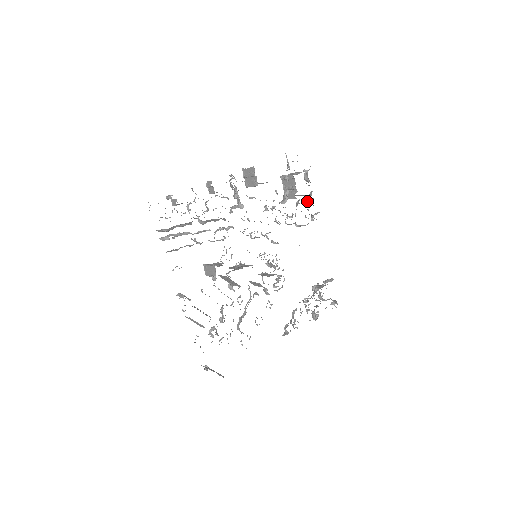
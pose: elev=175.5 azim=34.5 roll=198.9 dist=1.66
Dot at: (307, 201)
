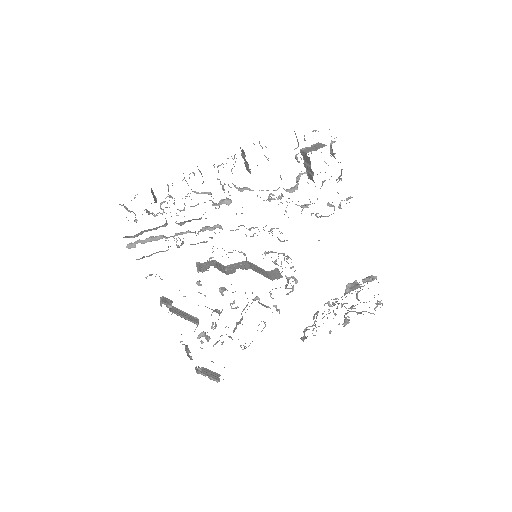
Dot at: occluded
